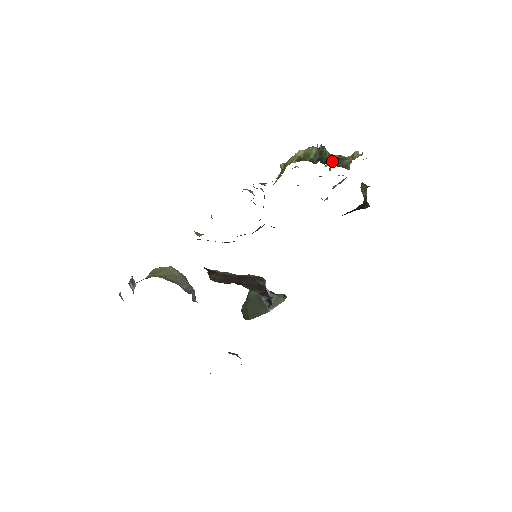
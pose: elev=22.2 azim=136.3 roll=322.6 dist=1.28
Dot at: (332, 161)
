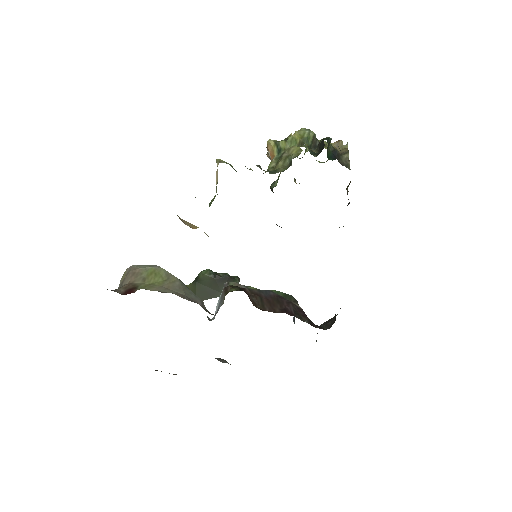
Dot at: (336, 157)
